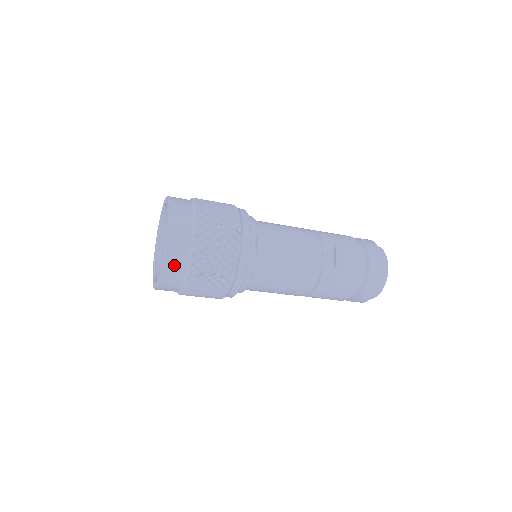
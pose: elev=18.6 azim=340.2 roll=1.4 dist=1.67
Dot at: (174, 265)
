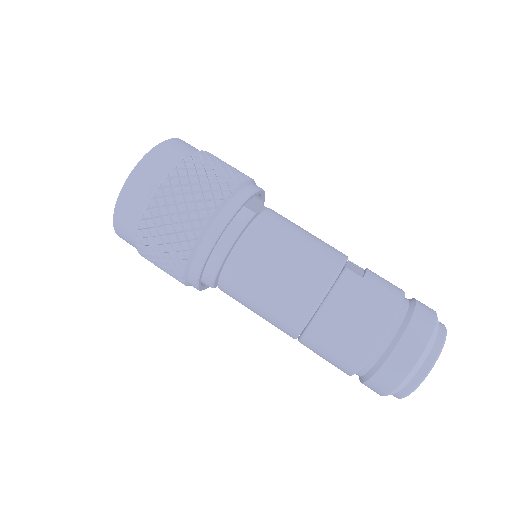
Dot at: (163, 156)
